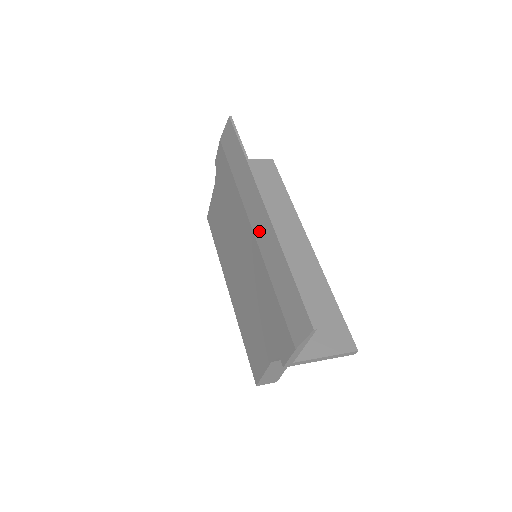
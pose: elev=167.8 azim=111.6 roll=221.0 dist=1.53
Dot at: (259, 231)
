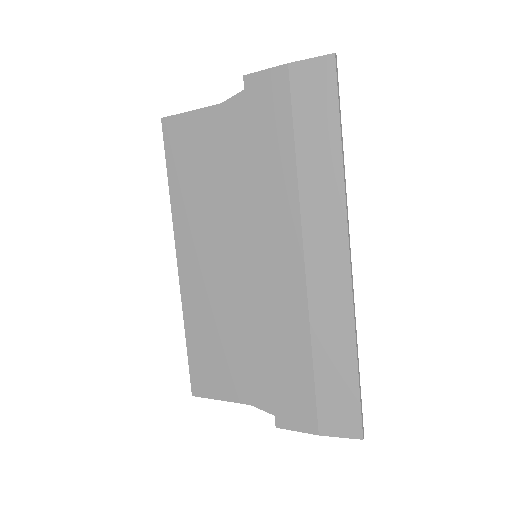
Dot at: (320, 276)
